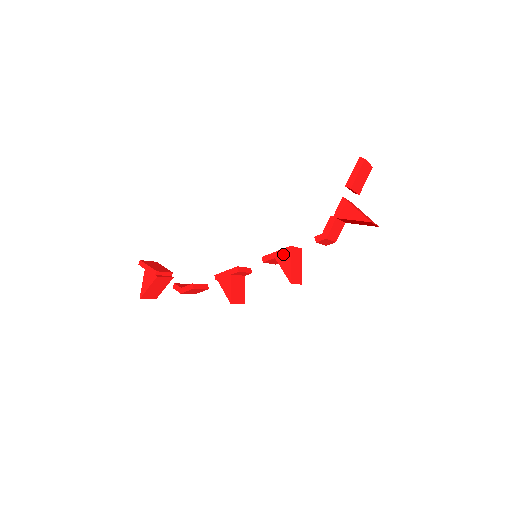
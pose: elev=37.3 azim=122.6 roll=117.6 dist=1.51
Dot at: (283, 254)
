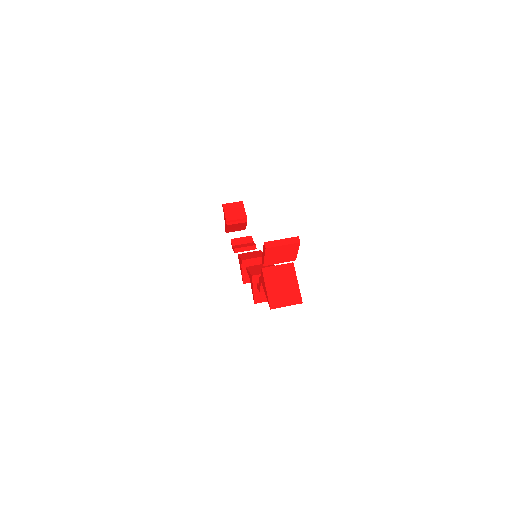
Dot at: (250, 278)
